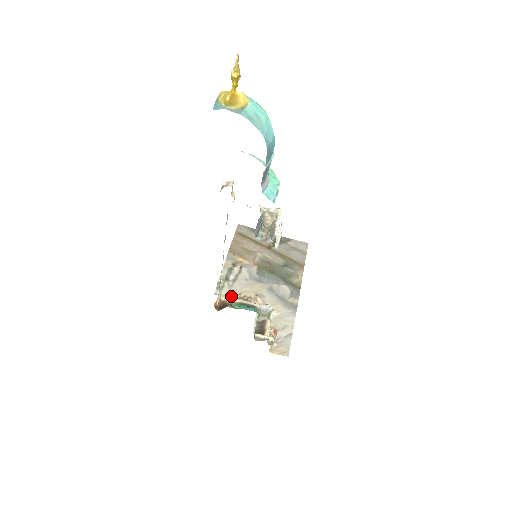
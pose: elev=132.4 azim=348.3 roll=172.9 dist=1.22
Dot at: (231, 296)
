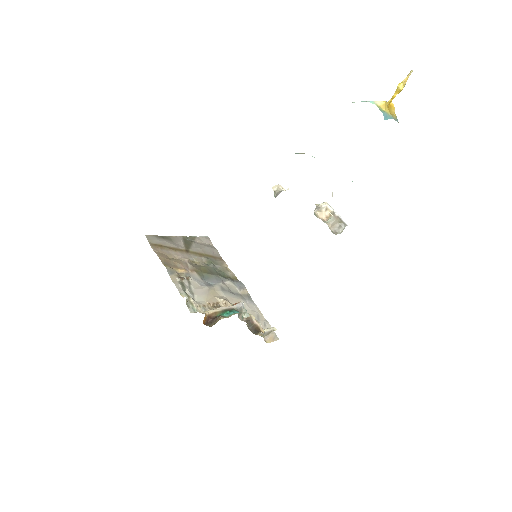
Dot at: (205, 309)
